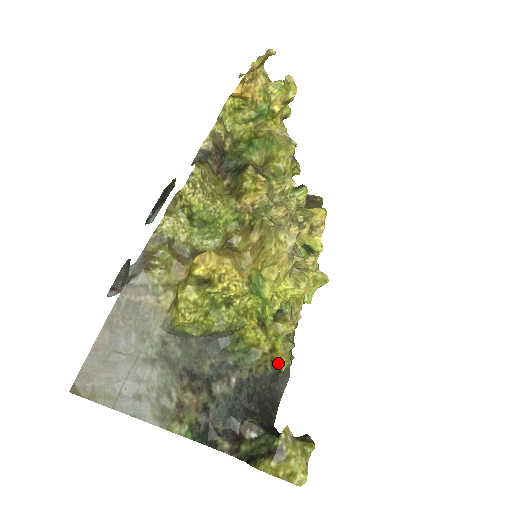
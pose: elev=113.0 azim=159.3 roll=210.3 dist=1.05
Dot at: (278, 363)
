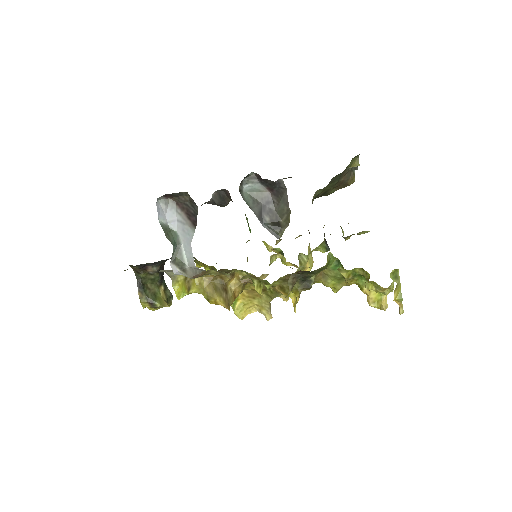
Dot at: occluded
